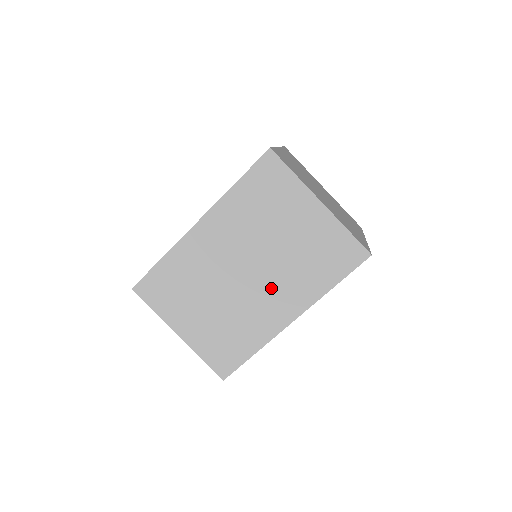
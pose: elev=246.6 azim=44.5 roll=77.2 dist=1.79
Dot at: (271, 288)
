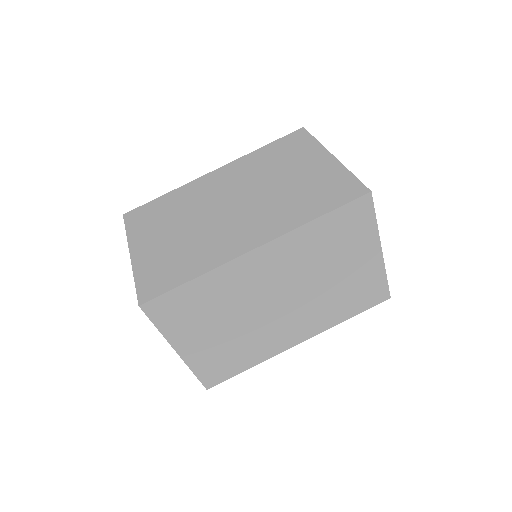
Dot at: (297, 316)
